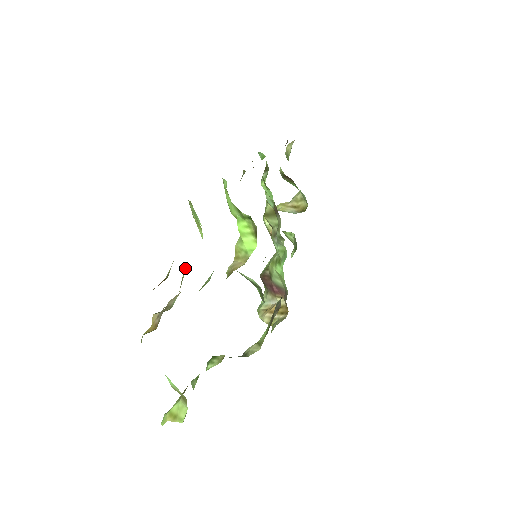
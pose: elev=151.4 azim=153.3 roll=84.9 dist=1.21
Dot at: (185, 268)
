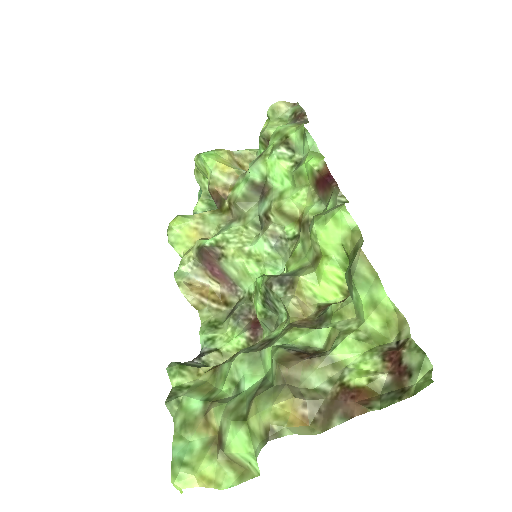
Dot at: (347, 354)
